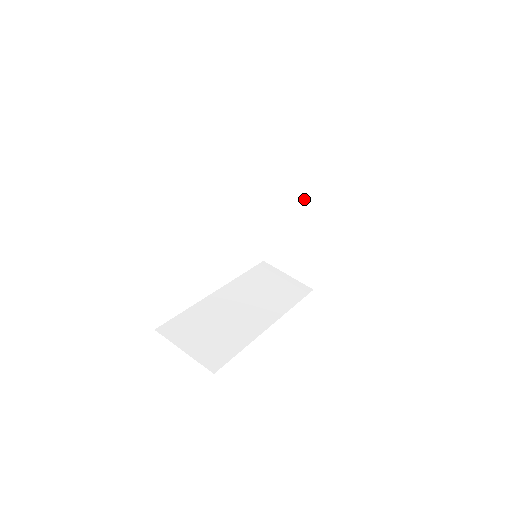
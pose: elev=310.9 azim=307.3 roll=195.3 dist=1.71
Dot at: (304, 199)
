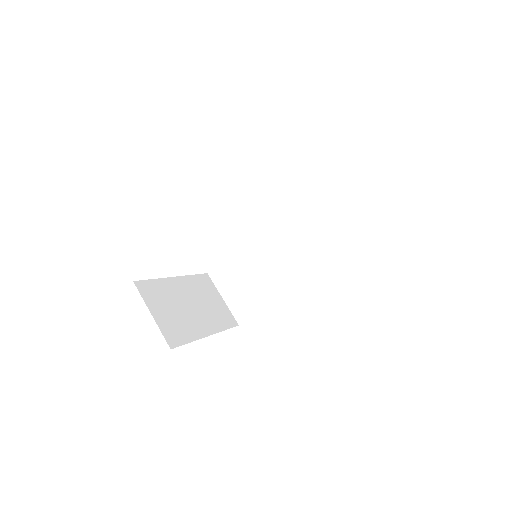
Dot at: occluded
